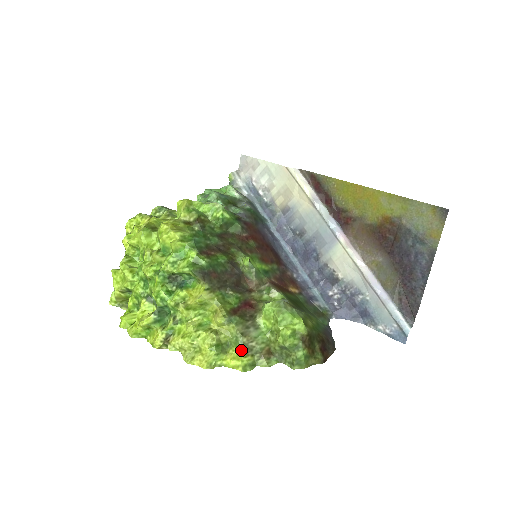
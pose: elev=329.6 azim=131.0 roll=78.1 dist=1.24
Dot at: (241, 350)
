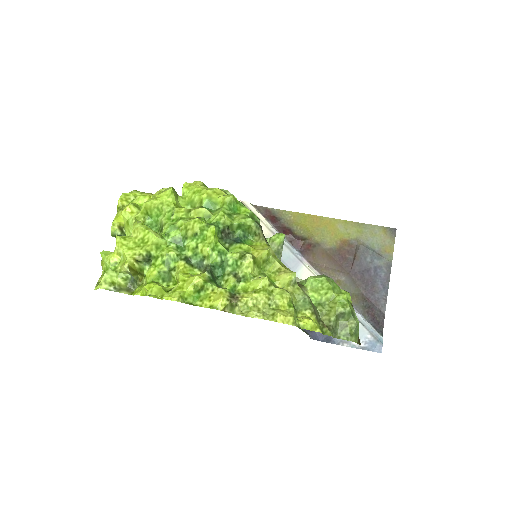
Dot at: (312, 312)
